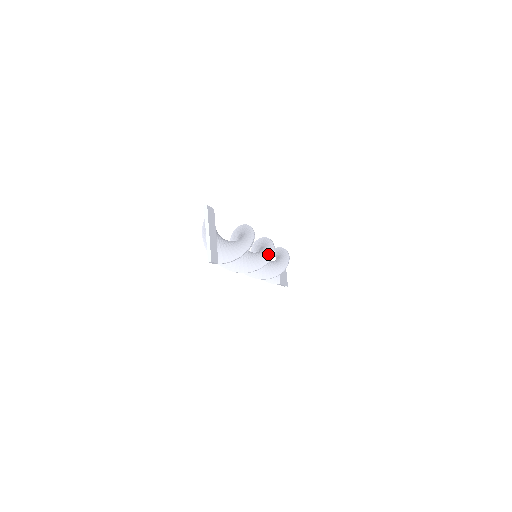
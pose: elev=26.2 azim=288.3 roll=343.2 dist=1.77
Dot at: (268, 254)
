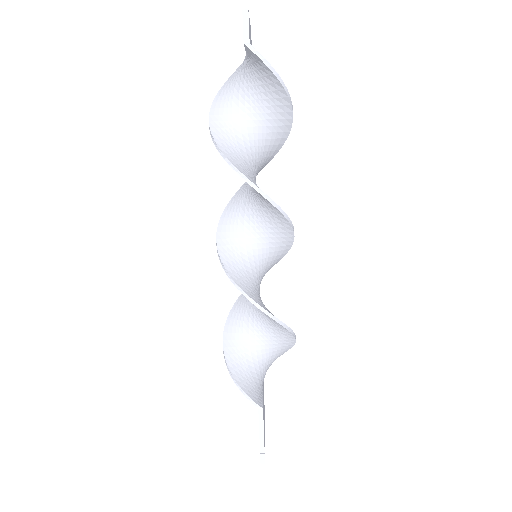
Dot at: (286, 227)
